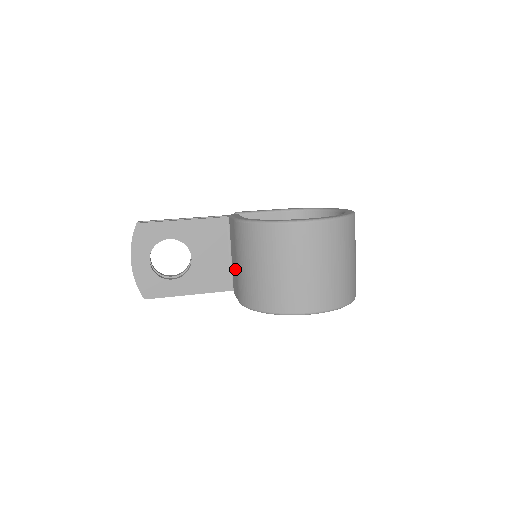
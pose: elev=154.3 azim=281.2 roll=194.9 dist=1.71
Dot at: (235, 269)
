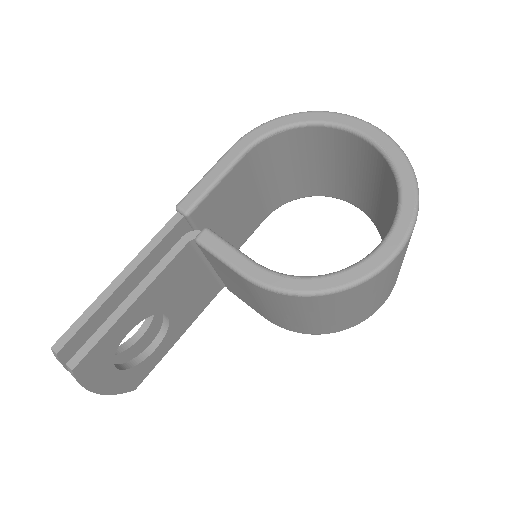
Dot at: occluded
